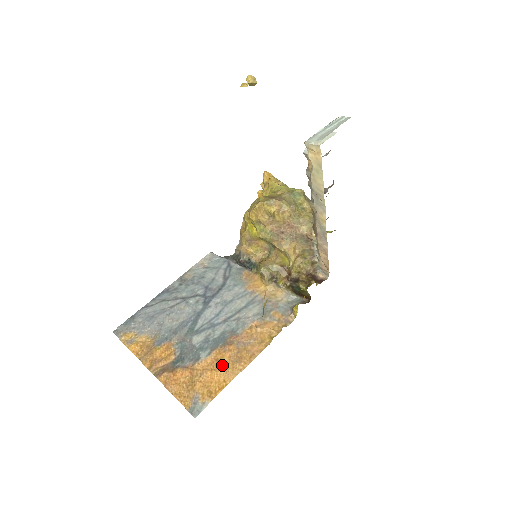
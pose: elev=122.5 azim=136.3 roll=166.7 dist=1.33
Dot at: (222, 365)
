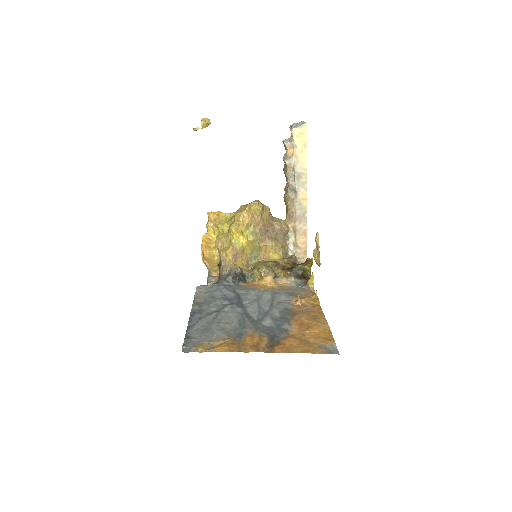
Dot at: (309, 324)
